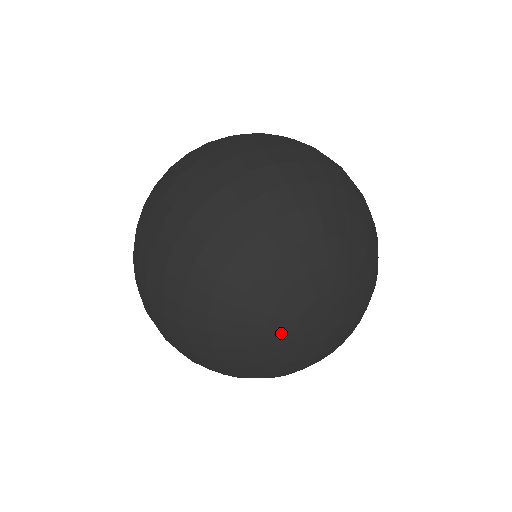
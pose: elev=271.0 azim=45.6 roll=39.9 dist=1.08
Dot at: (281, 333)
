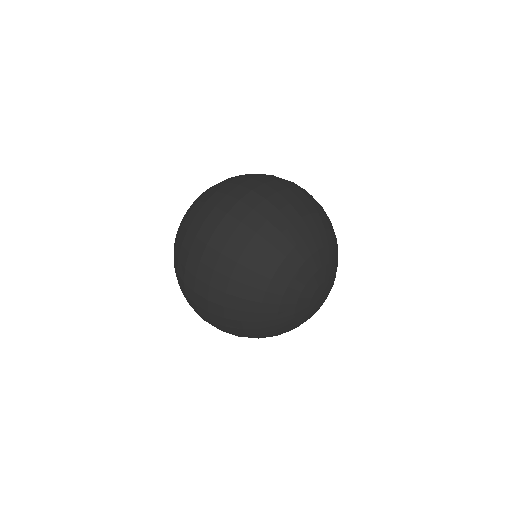
Dot at: (307, 294)
